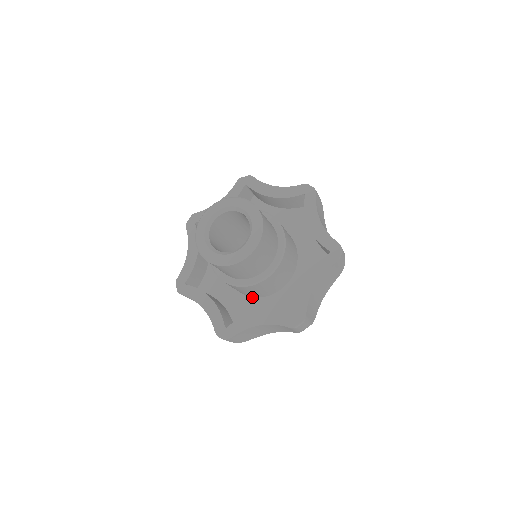
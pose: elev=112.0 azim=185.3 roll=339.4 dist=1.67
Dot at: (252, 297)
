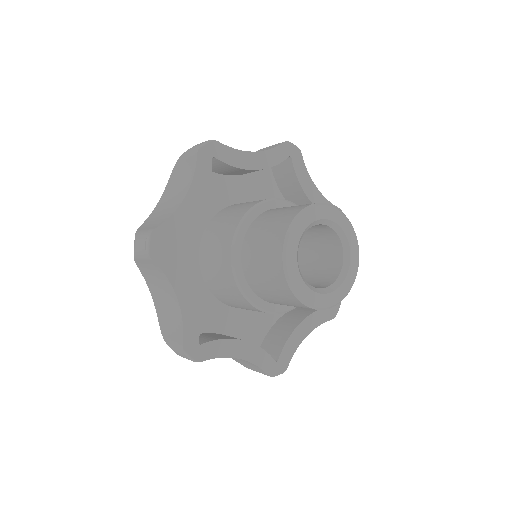
Dot at: (218, 299)
